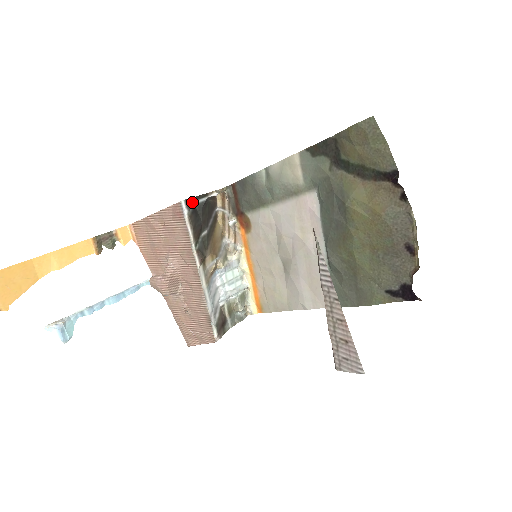
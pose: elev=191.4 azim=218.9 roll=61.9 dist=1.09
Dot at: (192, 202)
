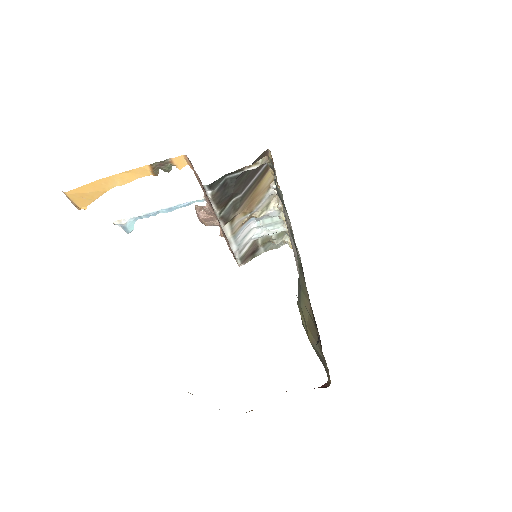
Dot at: (220, 181)
